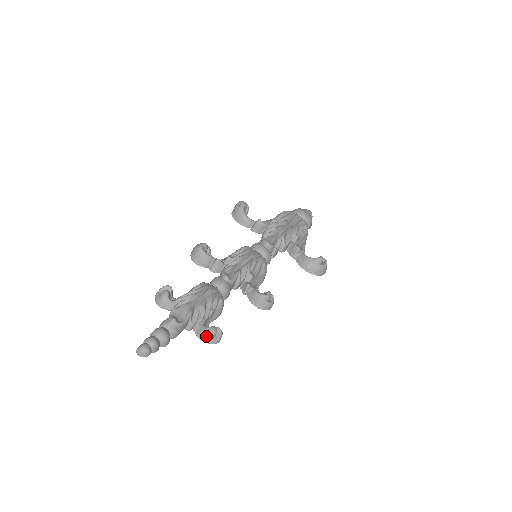
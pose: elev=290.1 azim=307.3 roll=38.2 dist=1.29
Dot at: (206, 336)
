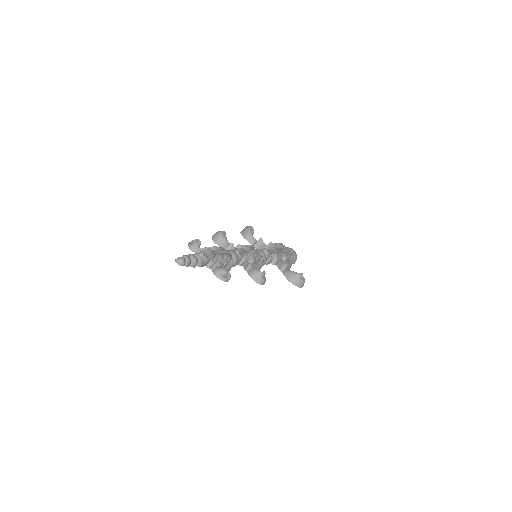
Dot at: (220, 273)
